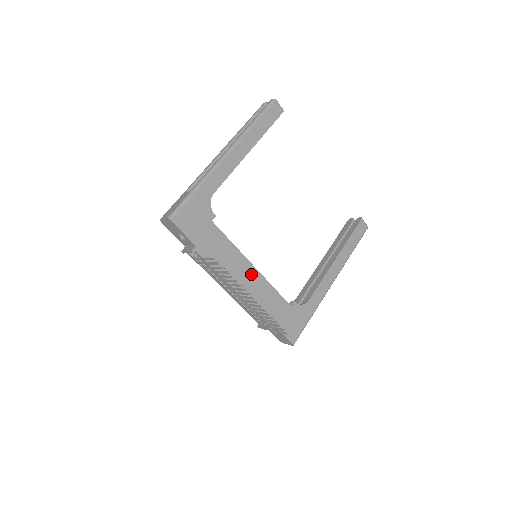
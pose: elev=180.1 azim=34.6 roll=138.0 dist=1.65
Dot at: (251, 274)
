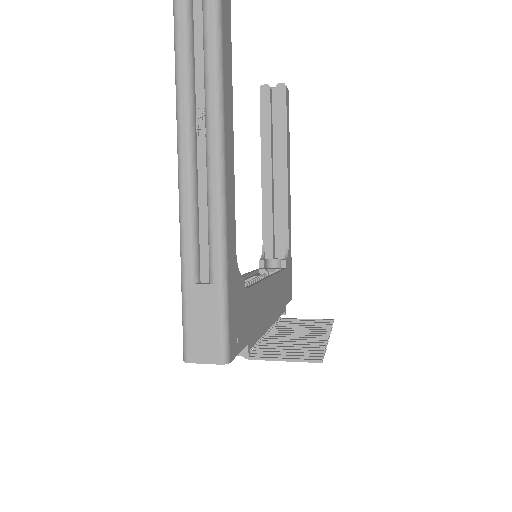
Dot at: (271, 288)
